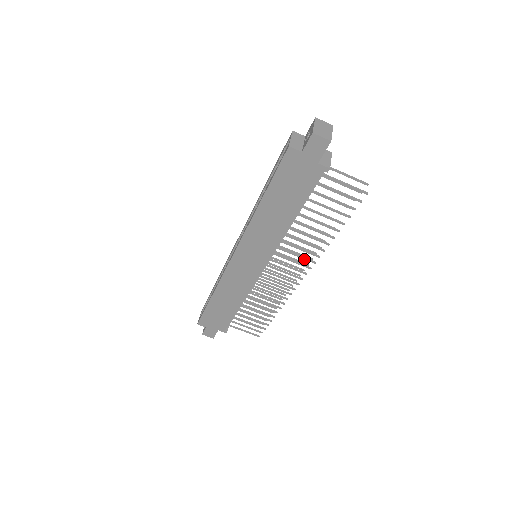
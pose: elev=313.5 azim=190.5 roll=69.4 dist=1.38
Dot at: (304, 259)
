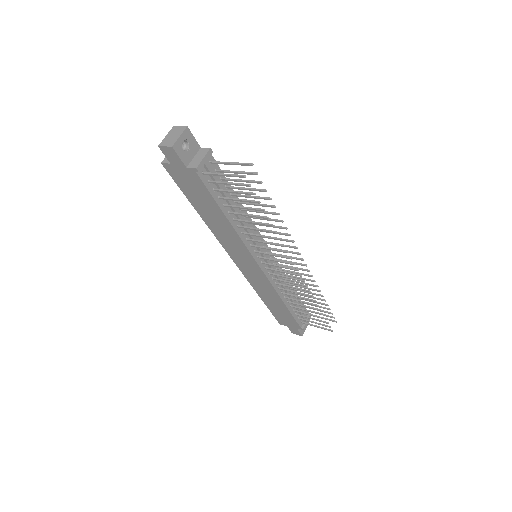
Dot at: (277, 251)
